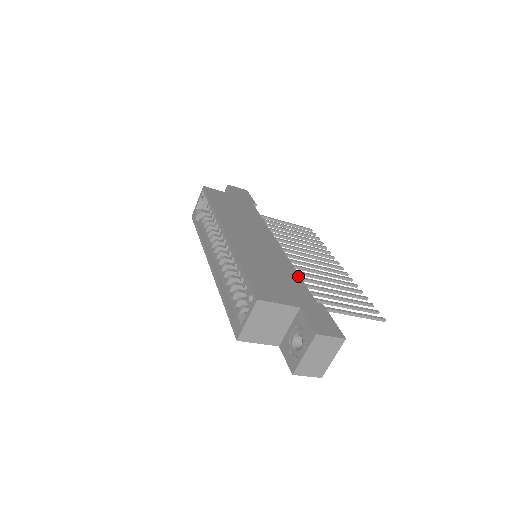
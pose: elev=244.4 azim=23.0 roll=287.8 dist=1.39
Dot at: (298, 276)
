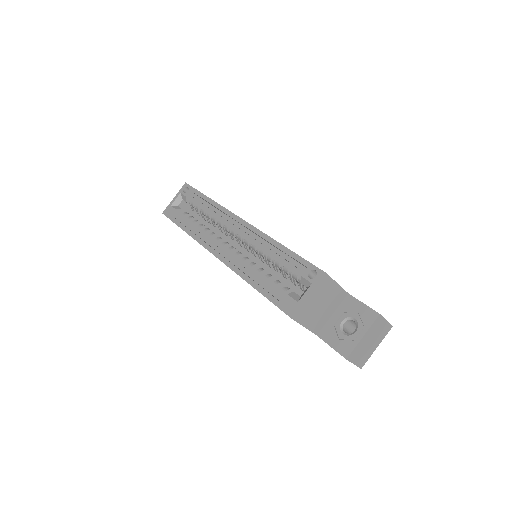
Dot at: occluded
